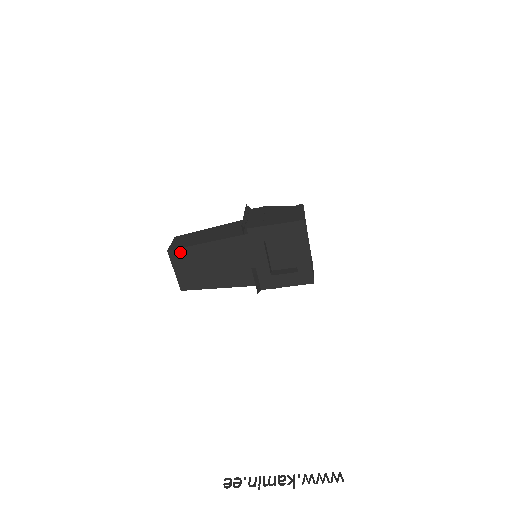
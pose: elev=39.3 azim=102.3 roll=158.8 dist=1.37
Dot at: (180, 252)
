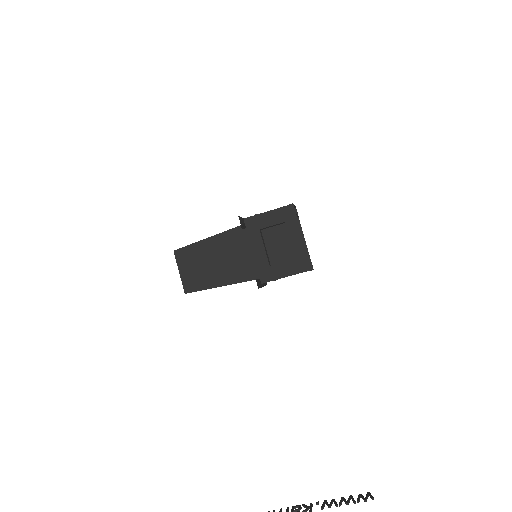
Dot at: (185, 251)
